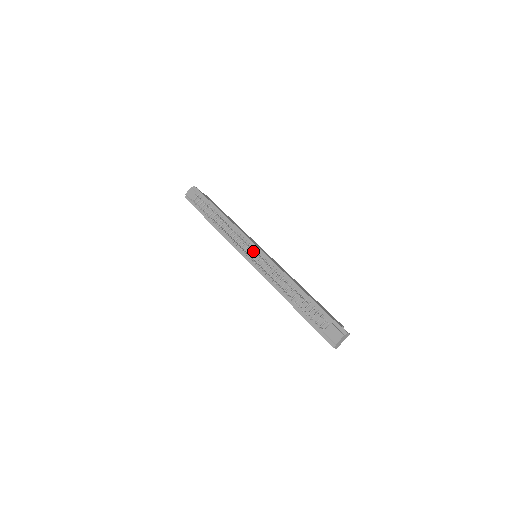
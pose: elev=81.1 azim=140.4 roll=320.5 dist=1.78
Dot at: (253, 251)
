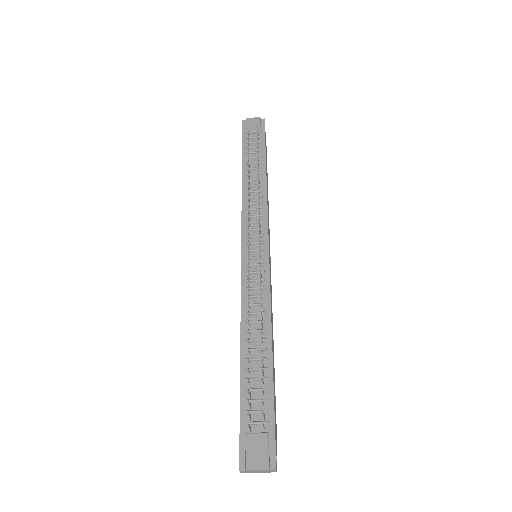
Dot at: (259, 247)
